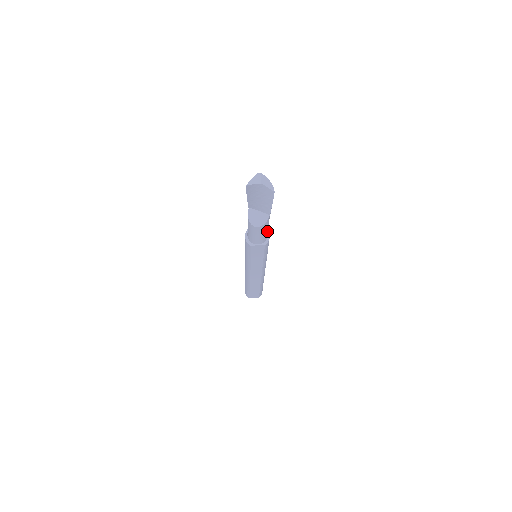
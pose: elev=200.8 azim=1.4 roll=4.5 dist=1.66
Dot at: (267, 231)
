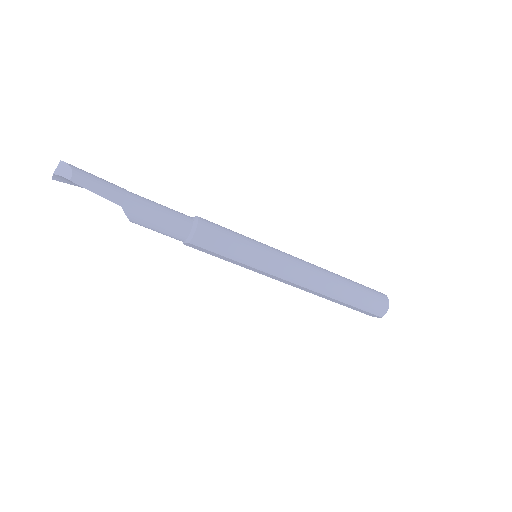
Dot at: (166, 225)
